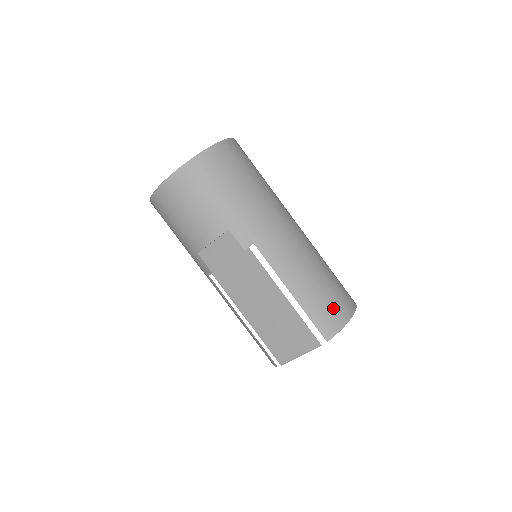
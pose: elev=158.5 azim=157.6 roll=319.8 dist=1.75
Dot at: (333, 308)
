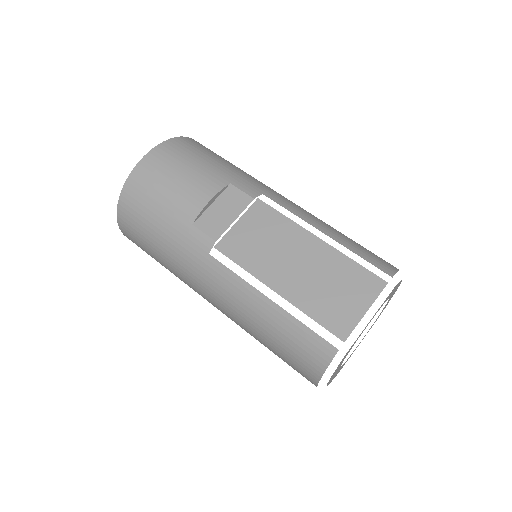
Dot at: (376, 255)
